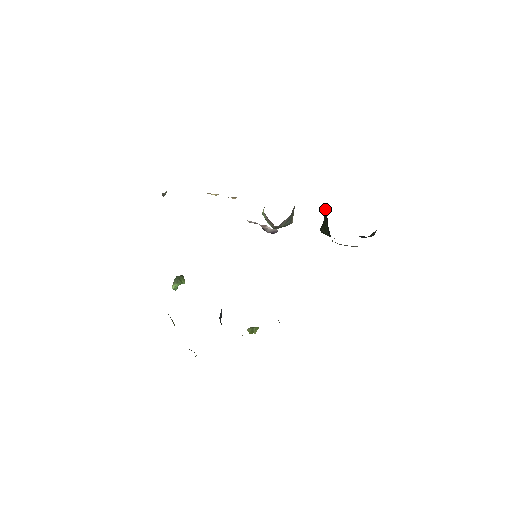
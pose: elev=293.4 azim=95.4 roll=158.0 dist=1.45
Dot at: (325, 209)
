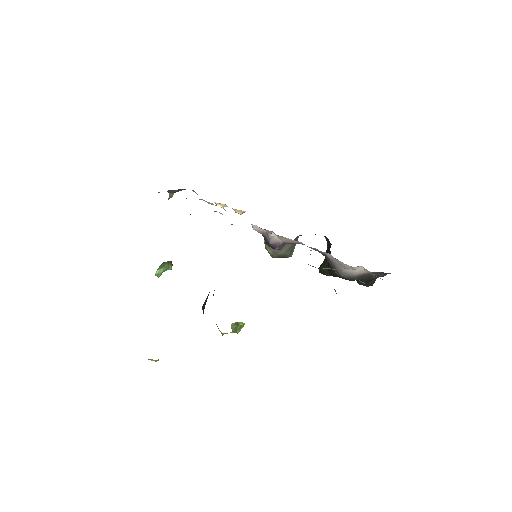
Dot at: (329, 244)
